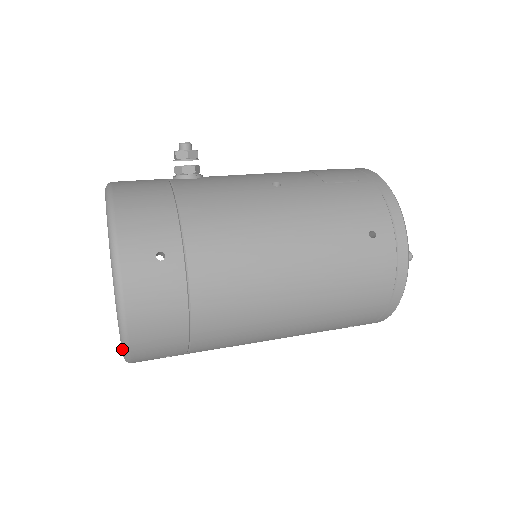
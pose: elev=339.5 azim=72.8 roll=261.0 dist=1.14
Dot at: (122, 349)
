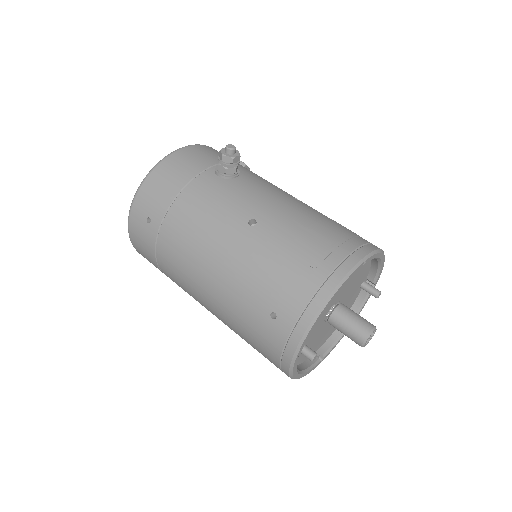
Dot at: occluded
